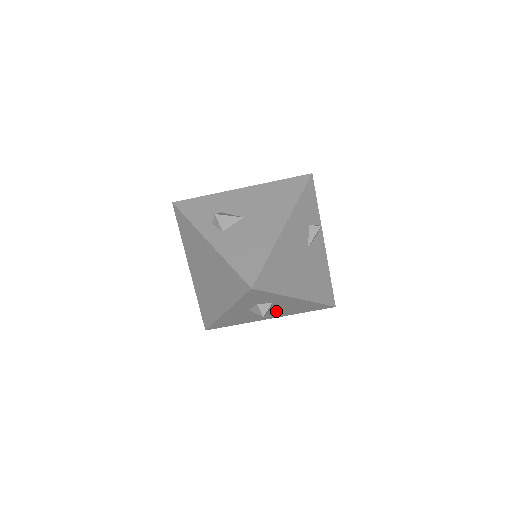
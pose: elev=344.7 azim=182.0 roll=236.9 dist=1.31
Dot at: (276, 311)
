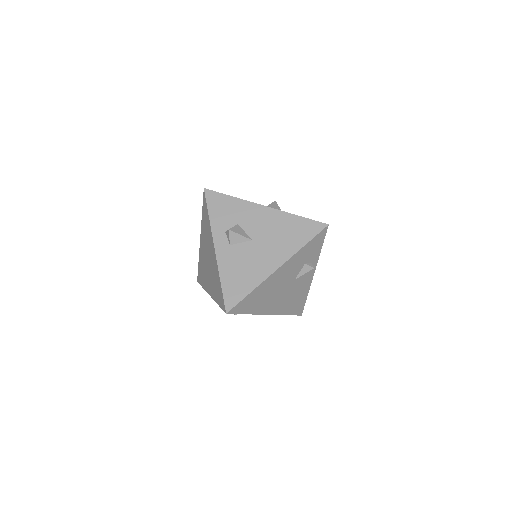
Dot at: occluded
